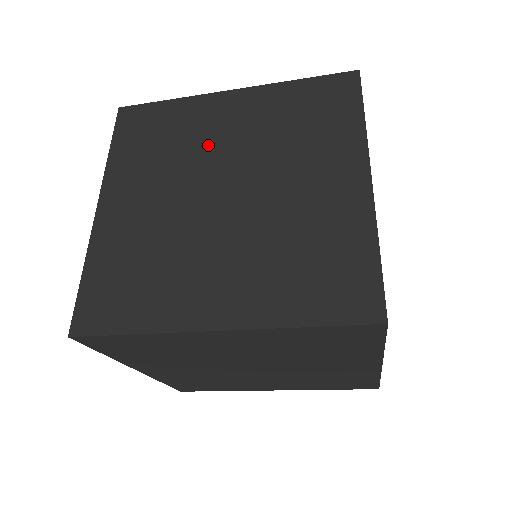
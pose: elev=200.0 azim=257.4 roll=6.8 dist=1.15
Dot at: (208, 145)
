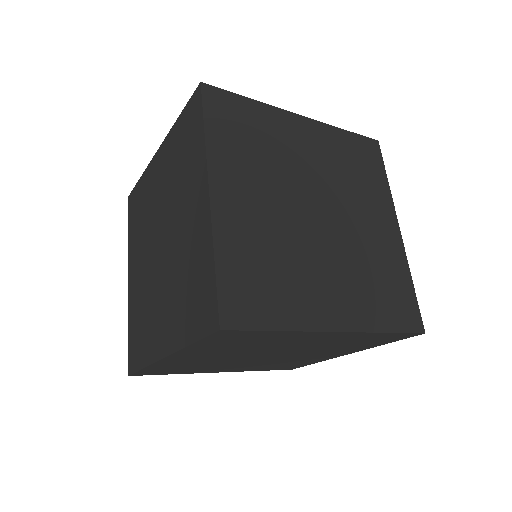
Dot at: (153, 207)
